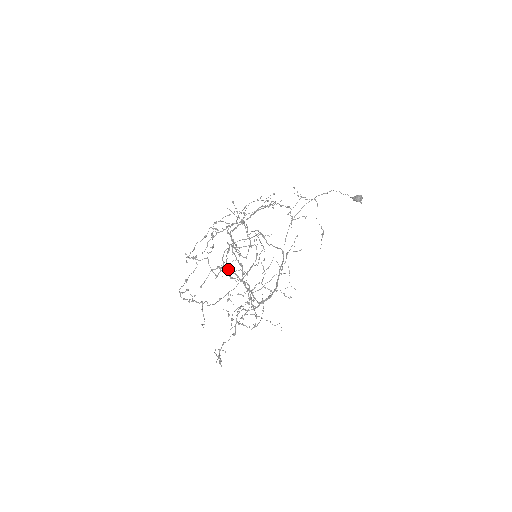
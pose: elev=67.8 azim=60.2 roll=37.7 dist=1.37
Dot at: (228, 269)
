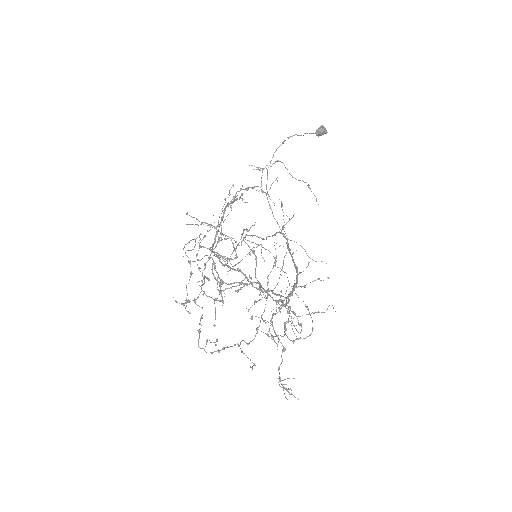
Dot at: (225, 283)
